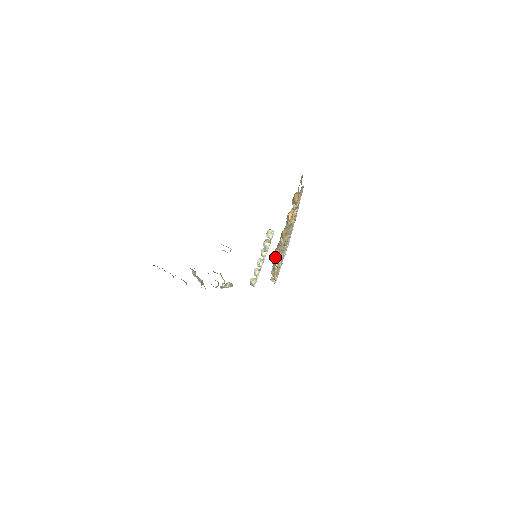
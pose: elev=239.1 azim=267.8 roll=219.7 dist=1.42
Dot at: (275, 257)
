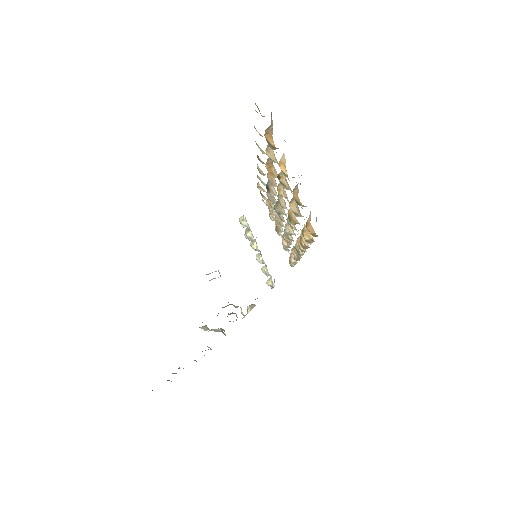
Dot at: (305, 238)
